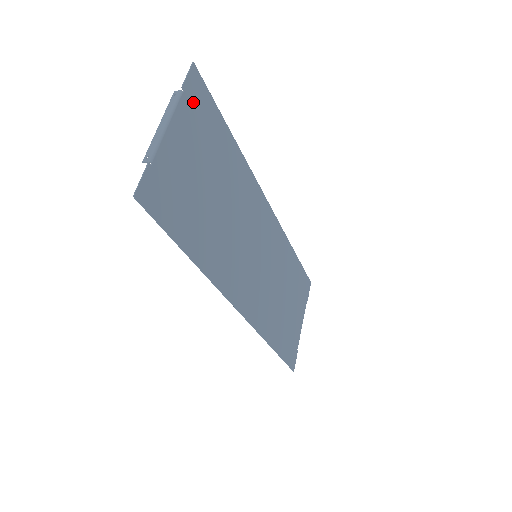
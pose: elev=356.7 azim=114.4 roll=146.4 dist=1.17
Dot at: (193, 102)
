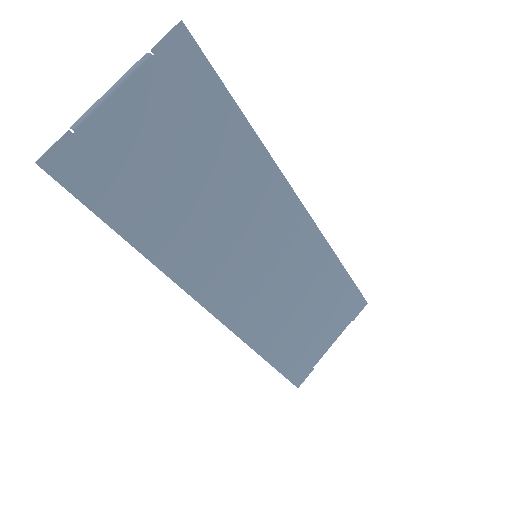
Dot at: (170, 69)
